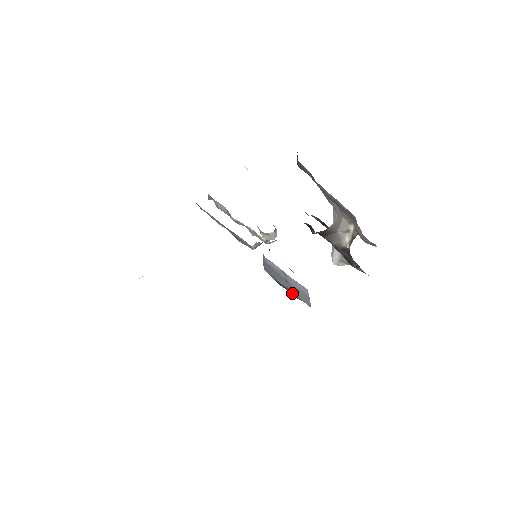
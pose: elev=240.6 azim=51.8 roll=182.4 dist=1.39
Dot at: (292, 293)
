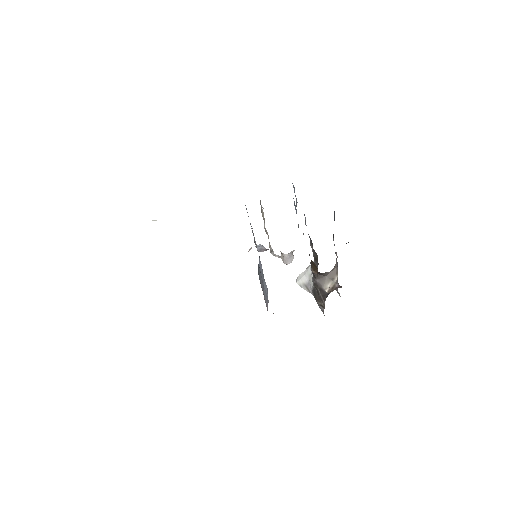
Dot at: occluded
